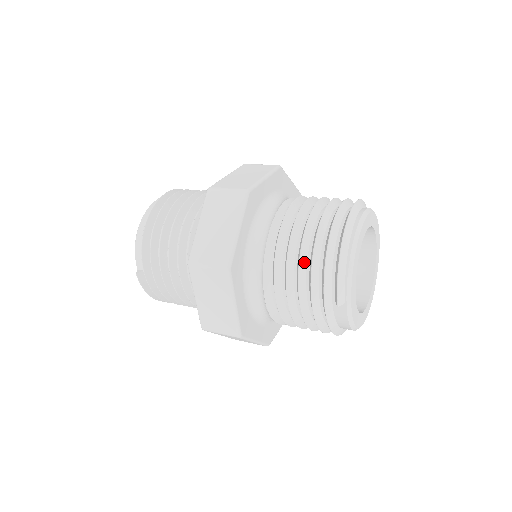
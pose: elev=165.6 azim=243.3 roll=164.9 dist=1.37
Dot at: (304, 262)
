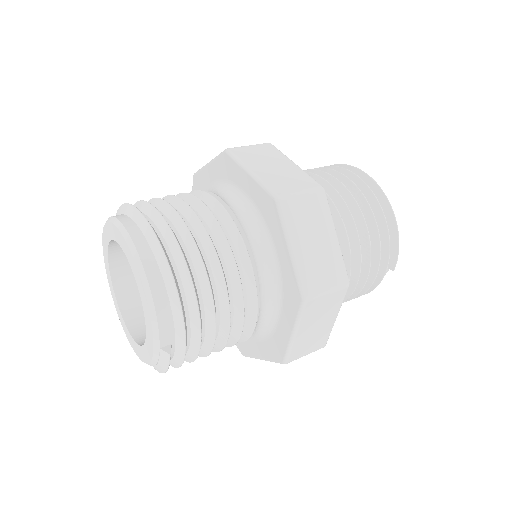
Dot at: (369, 244)
